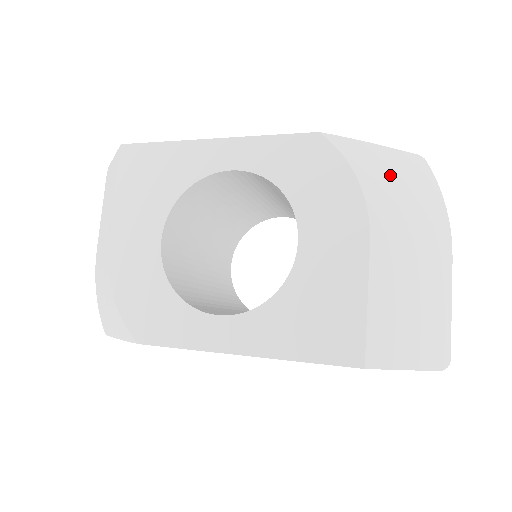
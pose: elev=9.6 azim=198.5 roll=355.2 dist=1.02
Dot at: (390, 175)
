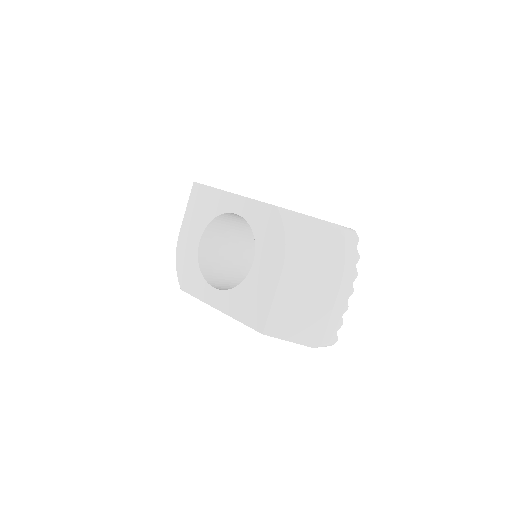
Dot at: (310, 237)
